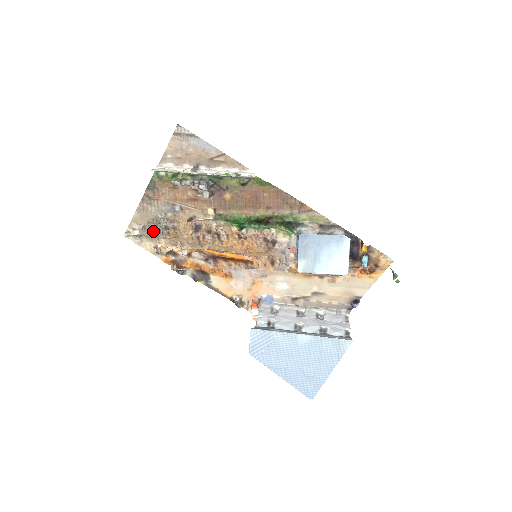
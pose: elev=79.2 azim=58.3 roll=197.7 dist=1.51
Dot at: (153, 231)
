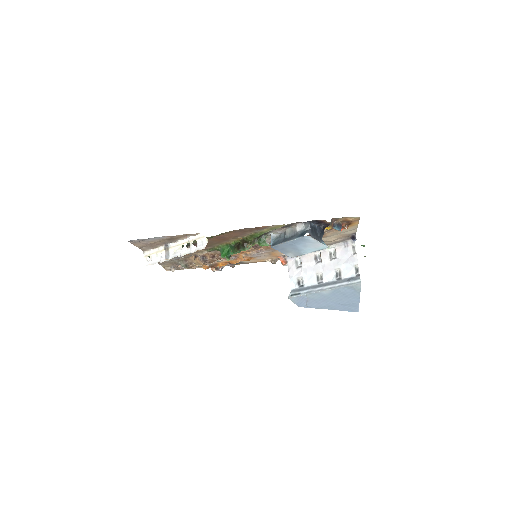
Dot at: occluded
